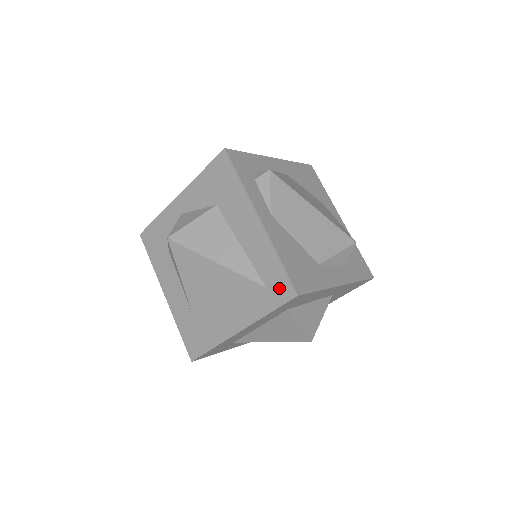
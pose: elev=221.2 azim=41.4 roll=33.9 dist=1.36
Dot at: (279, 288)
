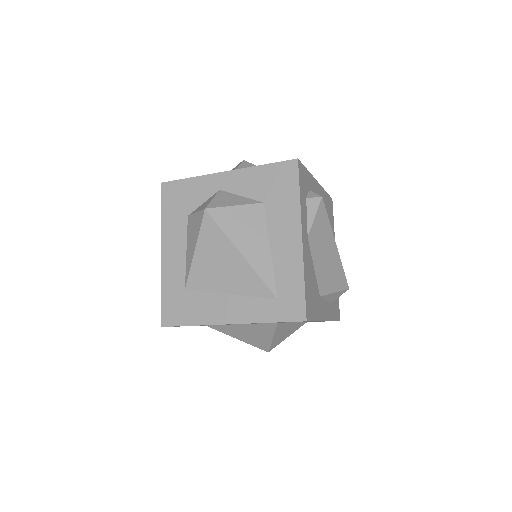
Dot at: (291, 306)
